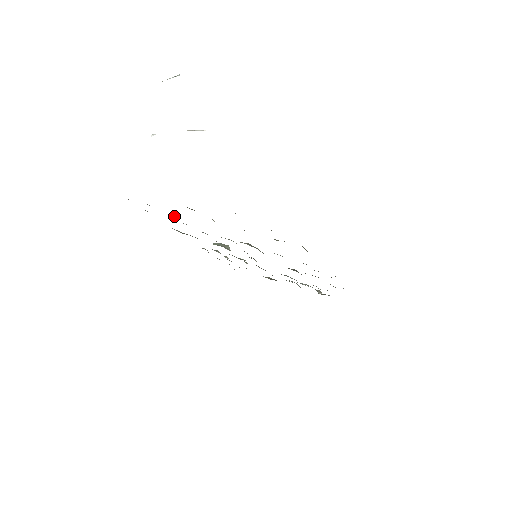
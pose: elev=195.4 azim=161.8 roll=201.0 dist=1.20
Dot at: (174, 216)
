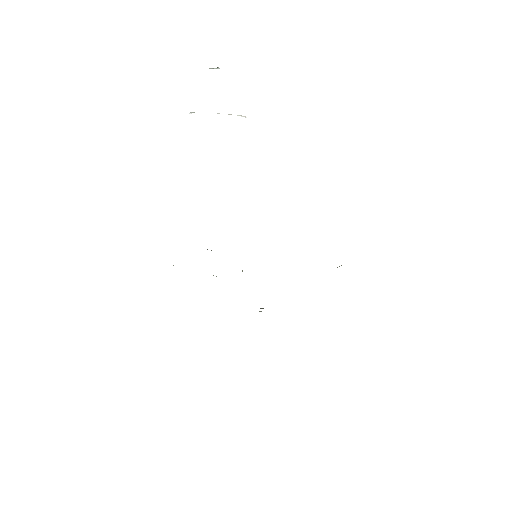
Dot at: occluded
